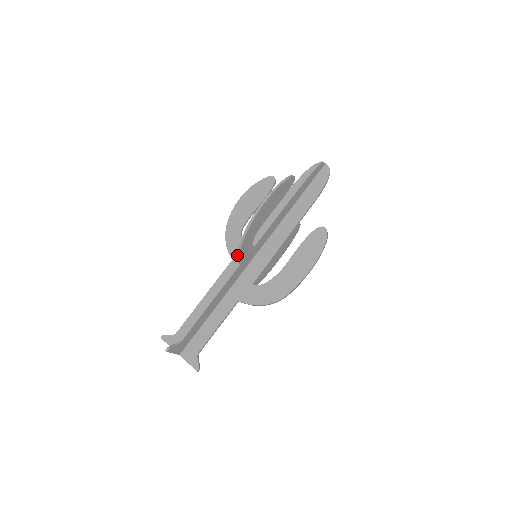
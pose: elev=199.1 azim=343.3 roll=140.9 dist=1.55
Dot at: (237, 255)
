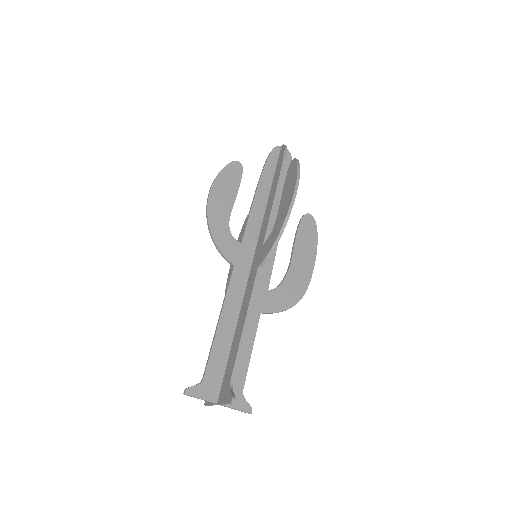
Dot at: (237, 259)
